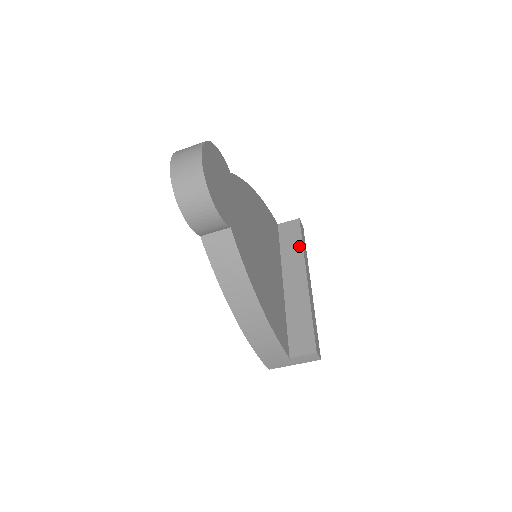
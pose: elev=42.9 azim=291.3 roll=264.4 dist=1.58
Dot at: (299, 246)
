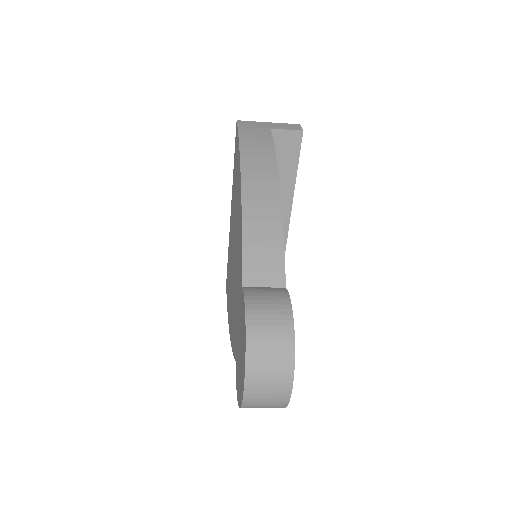
Dot at: (291, 178)
